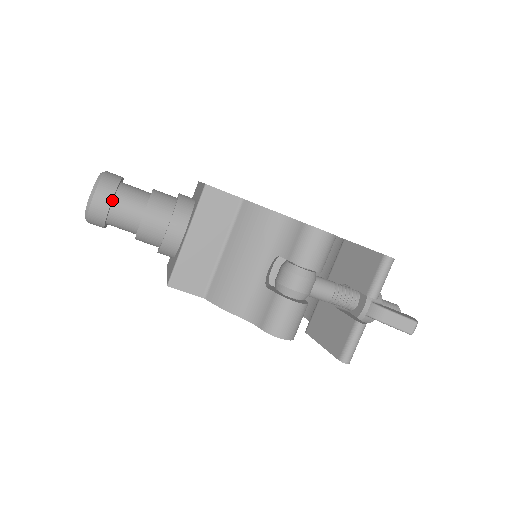
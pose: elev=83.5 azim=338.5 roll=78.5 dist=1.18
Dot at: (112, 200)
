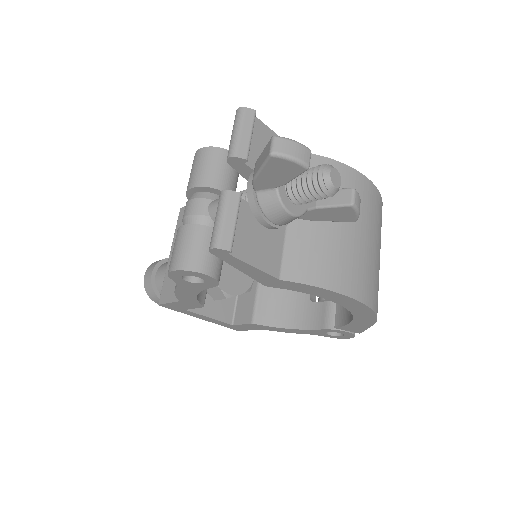
Dot at: (155, 271)
